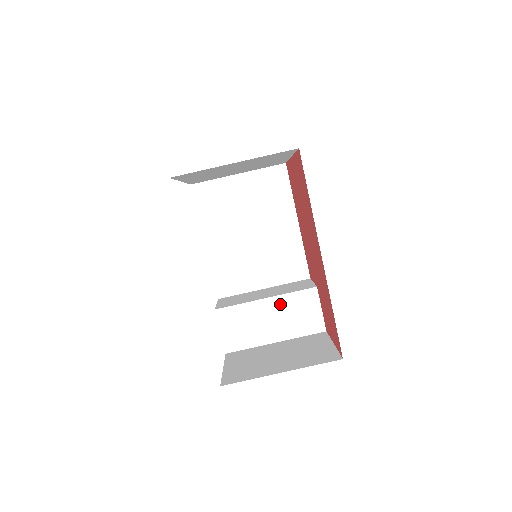
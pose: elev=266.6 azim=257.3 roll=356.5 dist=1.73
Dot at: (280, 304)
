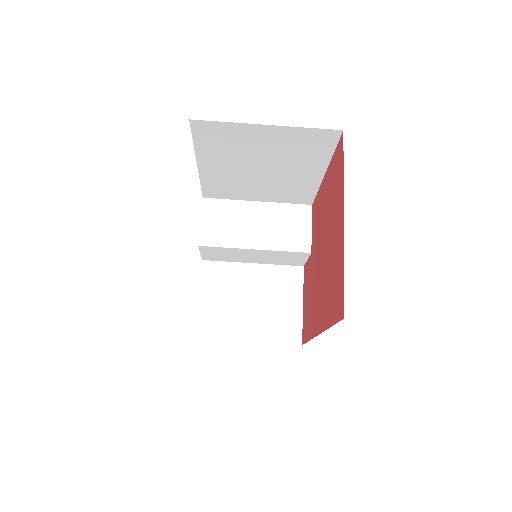
Dot at: (268, 253)
